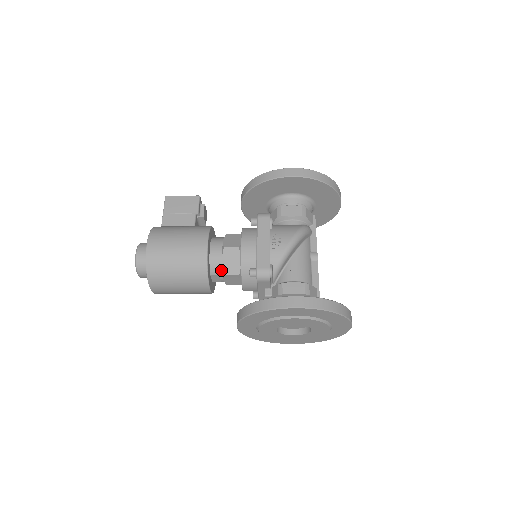
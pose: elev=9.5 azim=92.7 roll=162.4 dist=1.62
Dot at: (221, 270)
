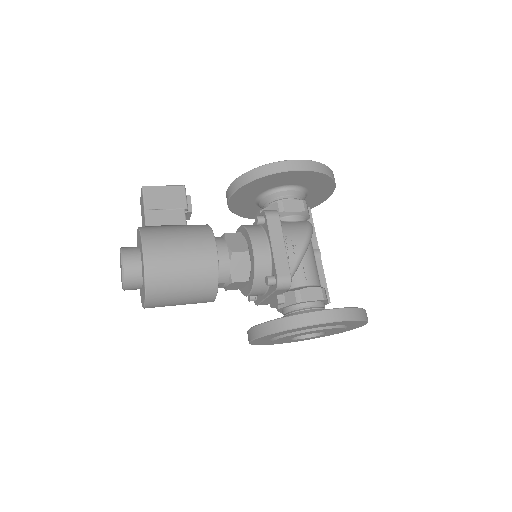
Dot at: (228, 277)
